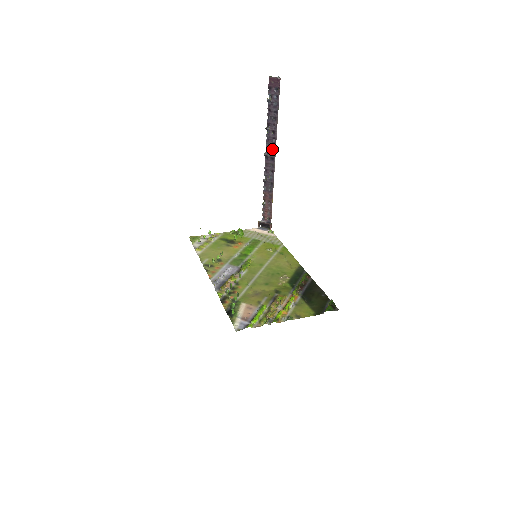
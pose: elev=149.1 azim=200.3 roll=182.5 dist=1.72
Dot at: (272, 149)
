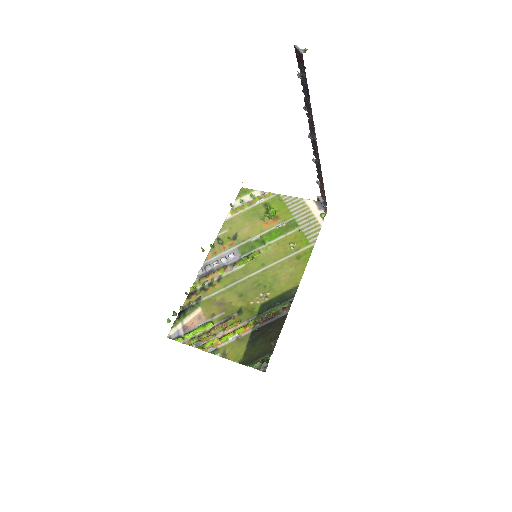
Dot at: (314, 134)
